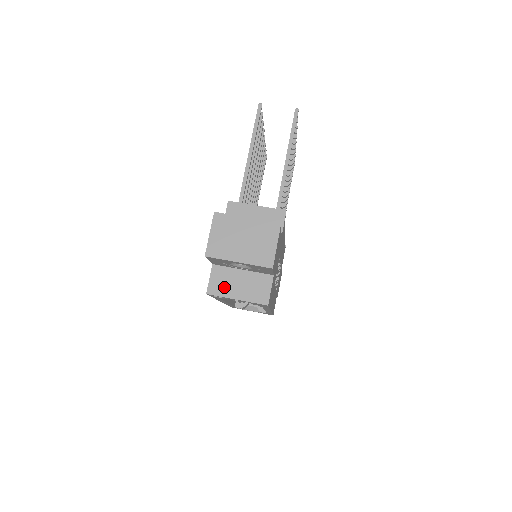
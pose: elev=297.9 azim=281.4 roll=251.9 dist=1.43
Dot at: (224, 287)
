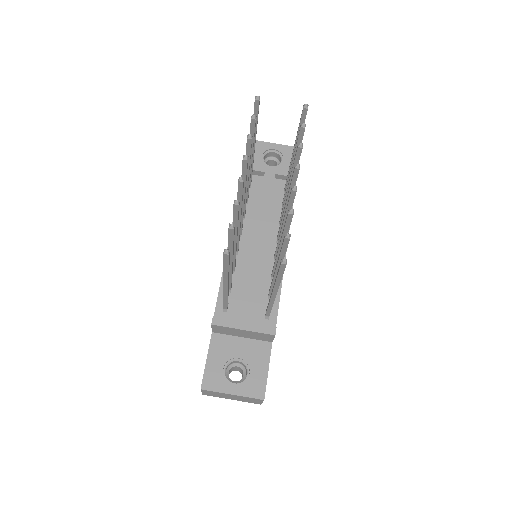
Dot at: occluded
